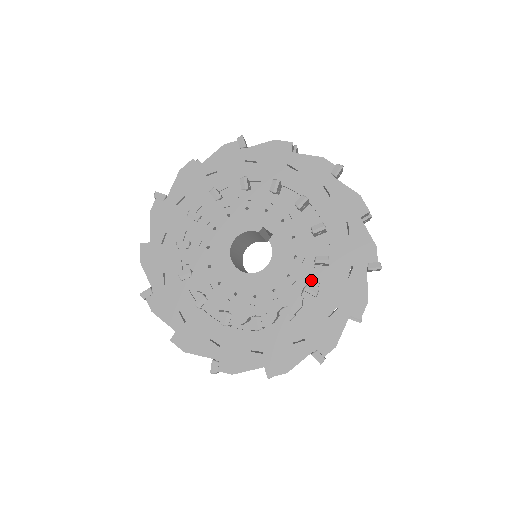
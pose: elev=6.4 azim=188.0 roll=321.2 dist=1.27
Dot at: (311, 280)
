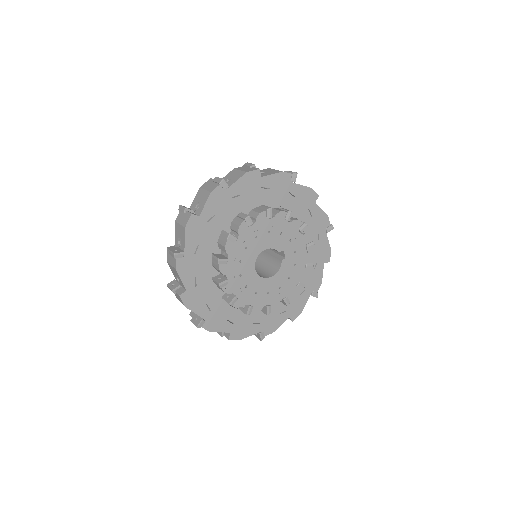
Dot at: (290, 295)
